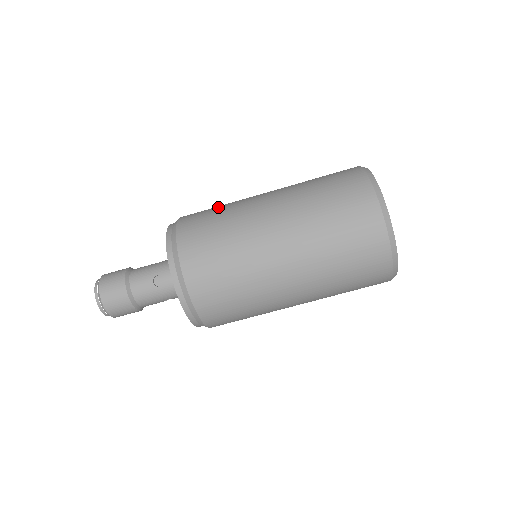
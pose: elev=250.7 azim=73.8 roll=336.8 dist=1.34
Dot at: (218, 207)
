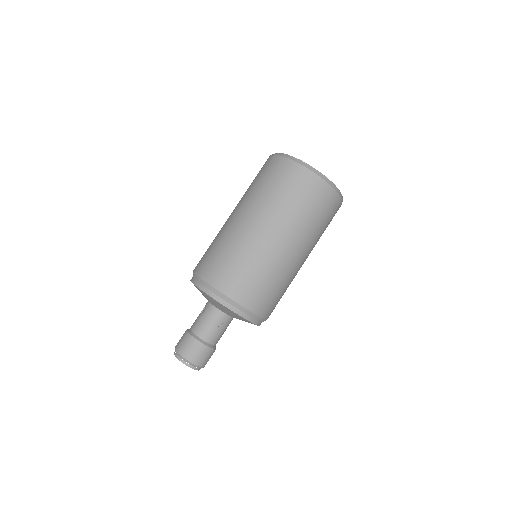
Dot at: occluded
